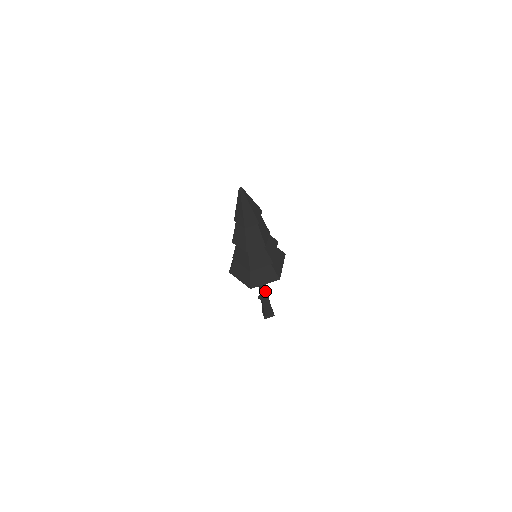
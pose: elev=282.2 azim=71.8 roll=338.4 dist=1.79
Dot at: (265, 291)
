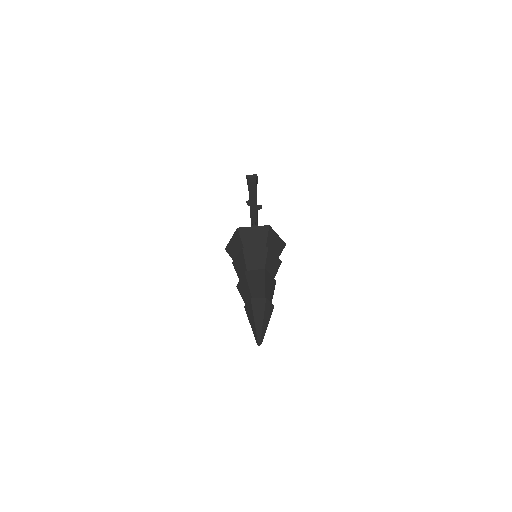
Dot at: occluded
